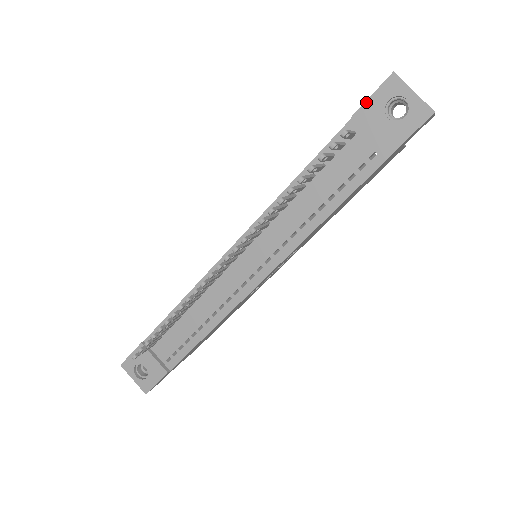
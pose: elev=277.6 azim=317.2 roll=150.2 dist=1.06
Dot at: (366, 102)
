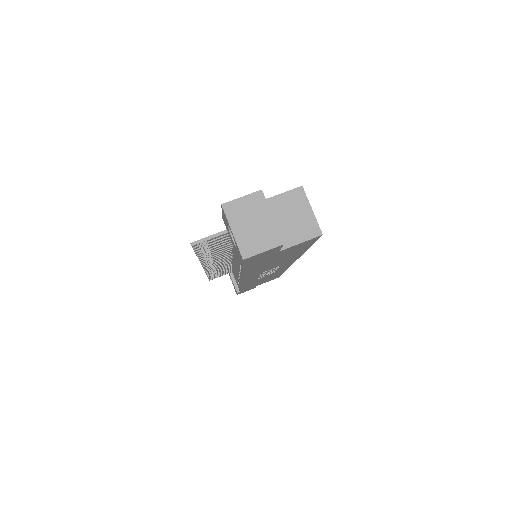
Dot at: (222, 215)
